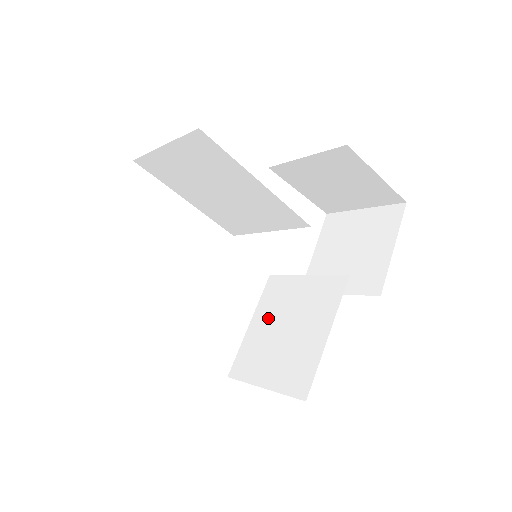
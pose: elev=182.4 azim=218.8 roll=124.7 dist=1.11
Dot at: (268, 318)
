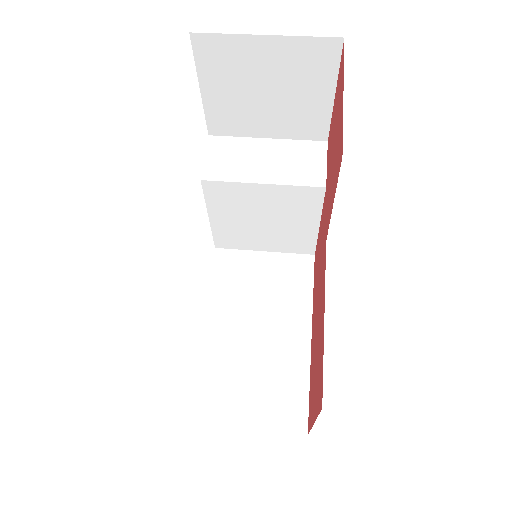
Dot at: (233, 215)
